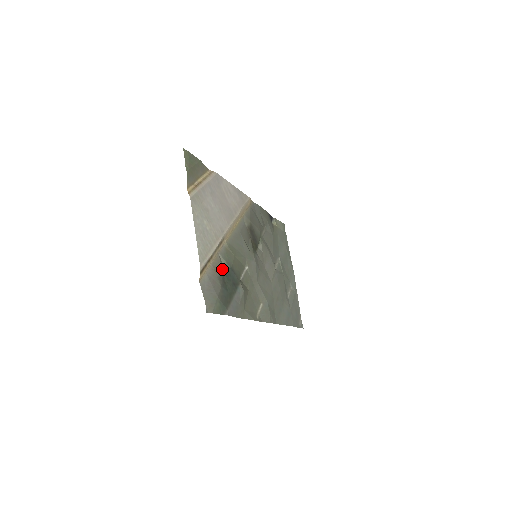
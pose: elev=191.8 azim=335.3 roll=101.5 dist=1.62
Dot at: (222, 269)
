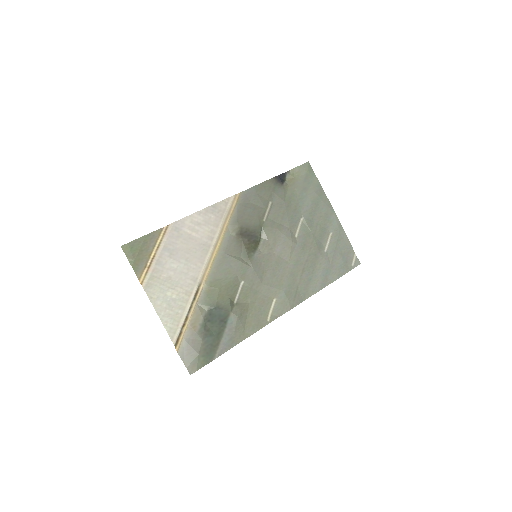
Dot at: (203, 318)
